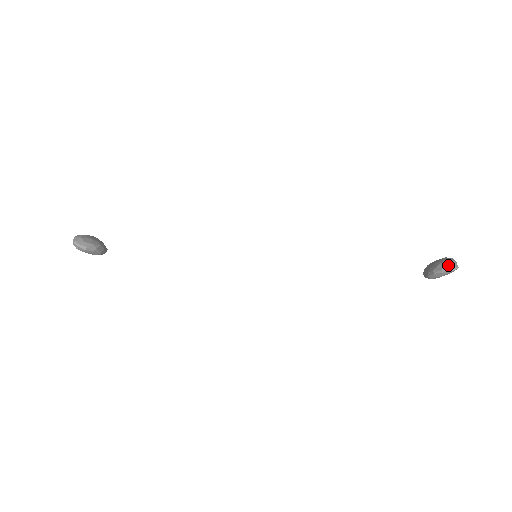
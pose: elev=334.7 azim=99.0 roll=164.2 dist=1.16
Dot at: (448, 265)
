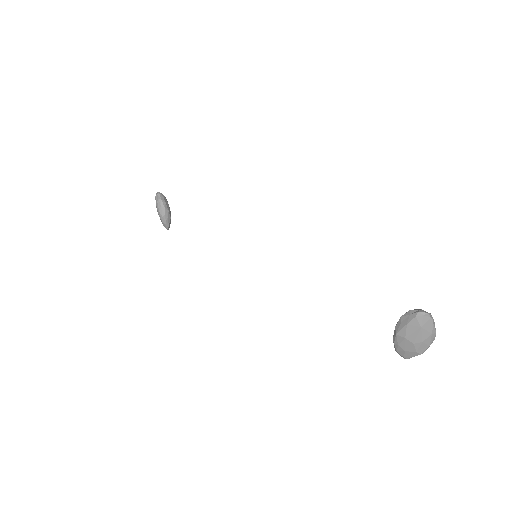
Dot at: (421, 309)
